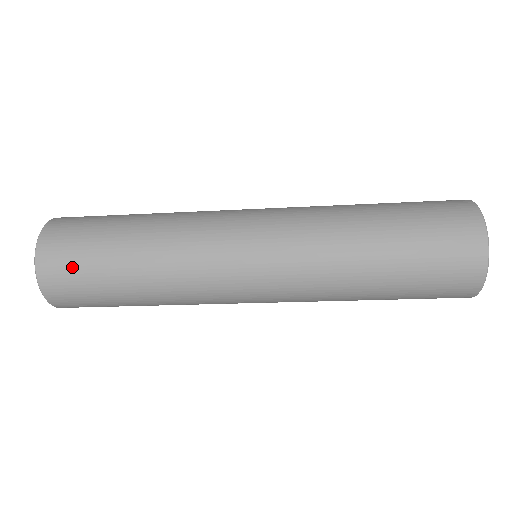
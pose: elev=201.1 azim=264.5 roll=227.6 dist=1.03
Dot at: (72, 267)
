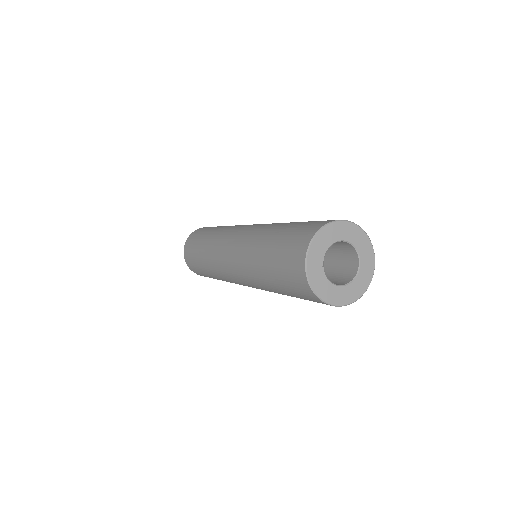
Dot at: occluded
